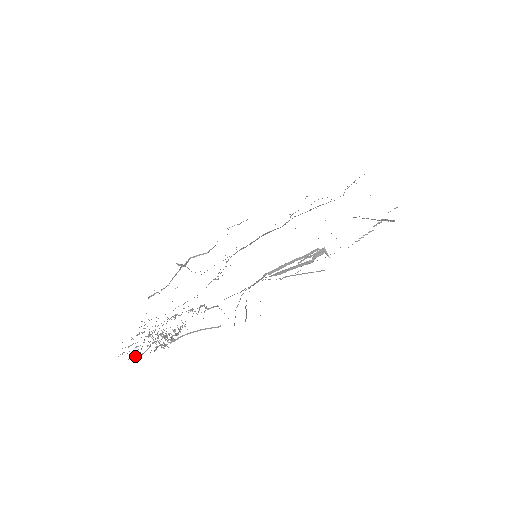
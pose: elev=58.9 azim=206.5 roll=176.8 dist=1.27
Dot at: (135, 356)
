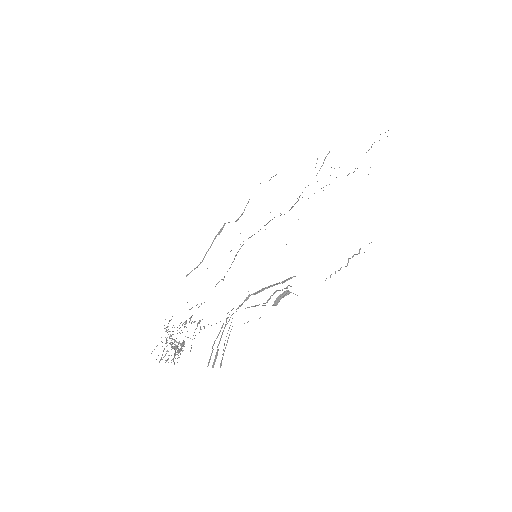
Dot at: occluded
